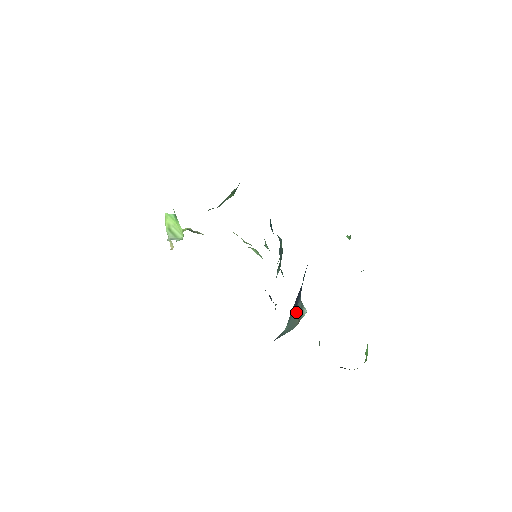
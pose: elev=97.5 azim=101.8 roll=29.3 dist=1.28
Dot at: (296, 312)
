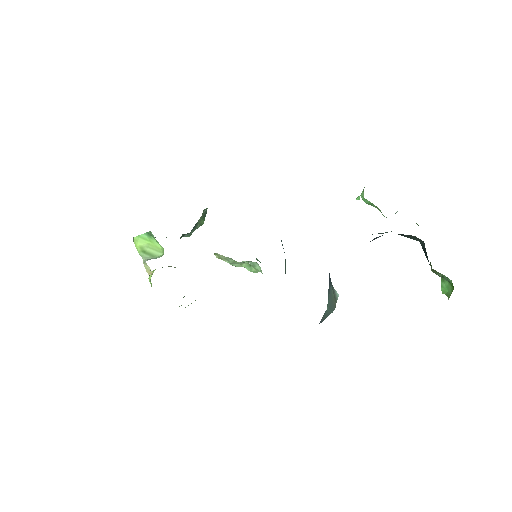
Dot at: (331, 289)
